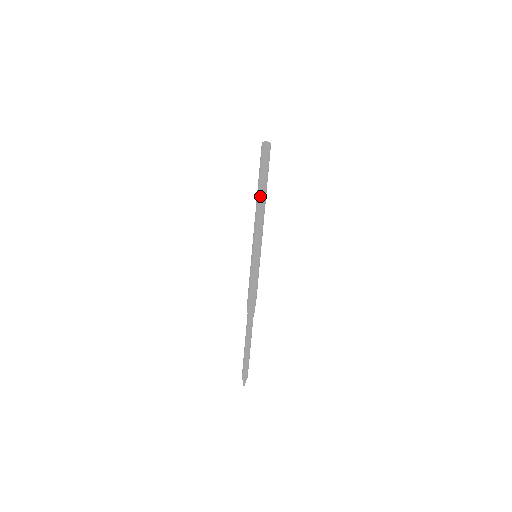
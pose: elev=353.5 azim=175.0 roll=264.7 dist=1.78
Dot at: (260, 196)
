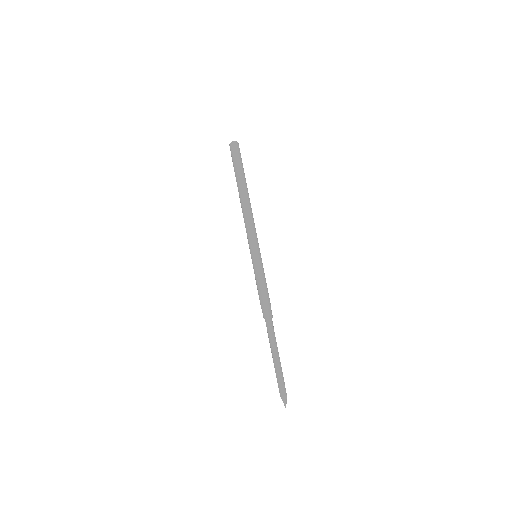
Dot at: (240, 195)
